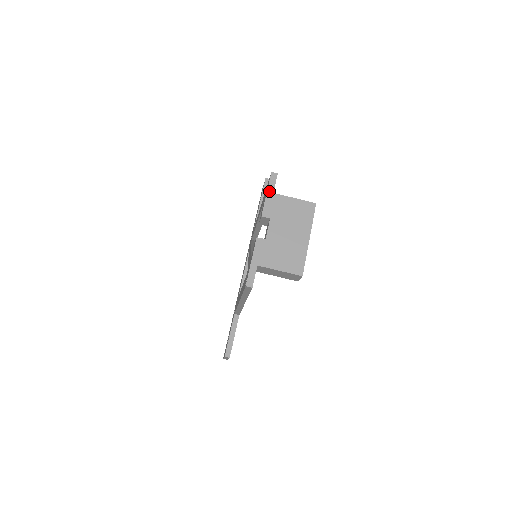
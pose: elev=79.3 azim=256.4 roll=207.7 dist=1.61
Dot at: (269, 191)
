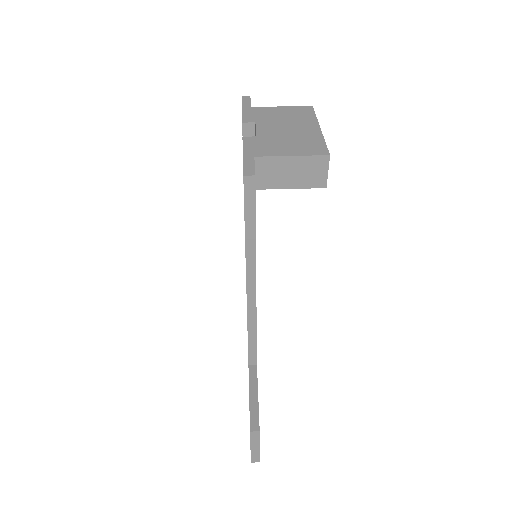
Dot at: (244, 107)
